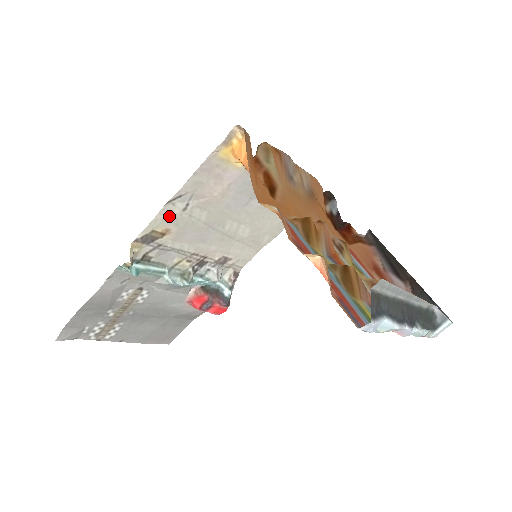
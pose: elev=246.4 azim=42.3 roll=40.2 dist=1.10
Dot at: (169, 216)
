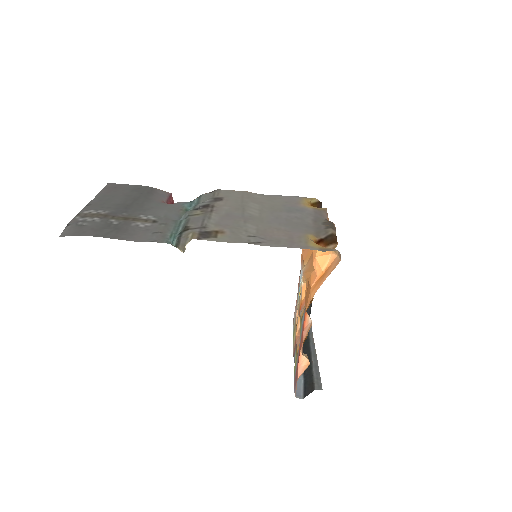
Dot at: (237, 238)
